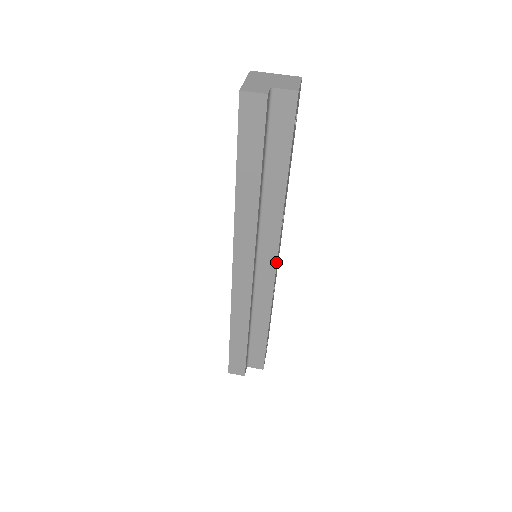
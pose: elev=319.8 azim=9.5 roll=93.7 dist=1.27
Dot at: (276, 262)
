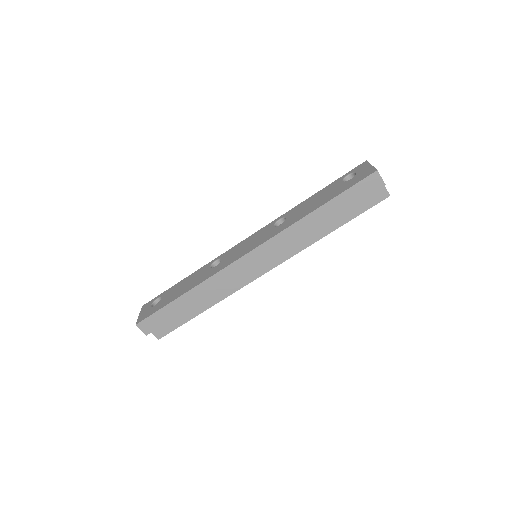
Dot at: occluded
